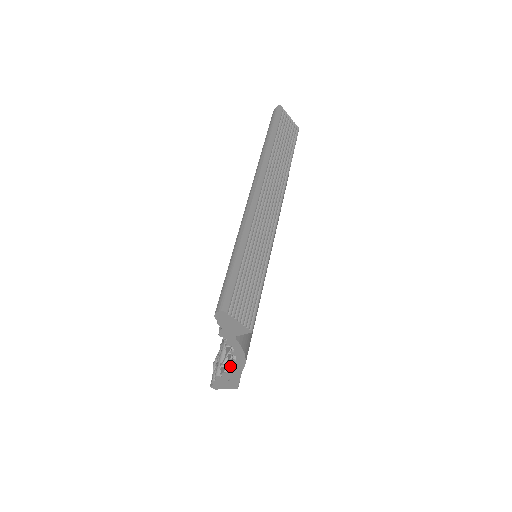
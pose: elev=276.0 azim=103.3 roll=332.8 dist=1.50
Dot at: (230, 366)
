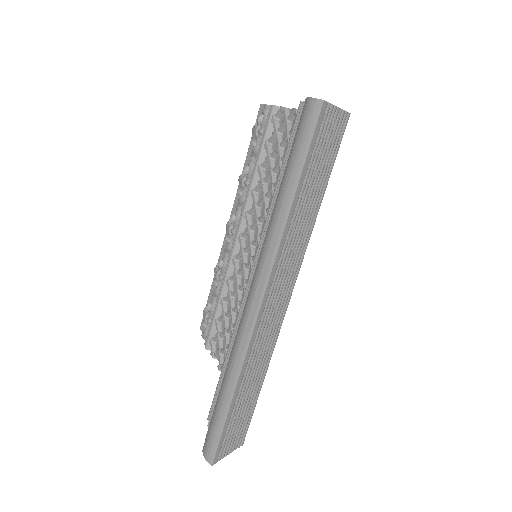
Dot at: (220, 370)
